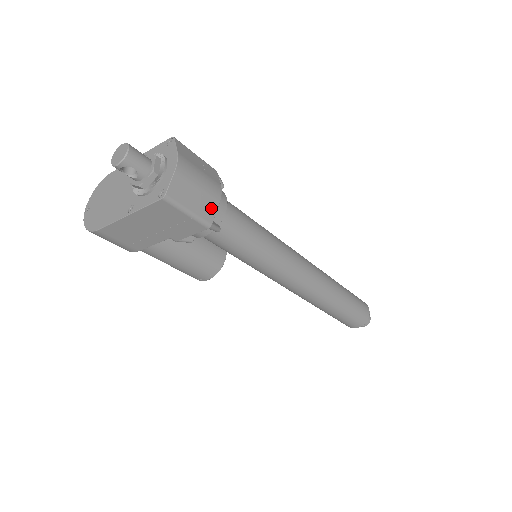
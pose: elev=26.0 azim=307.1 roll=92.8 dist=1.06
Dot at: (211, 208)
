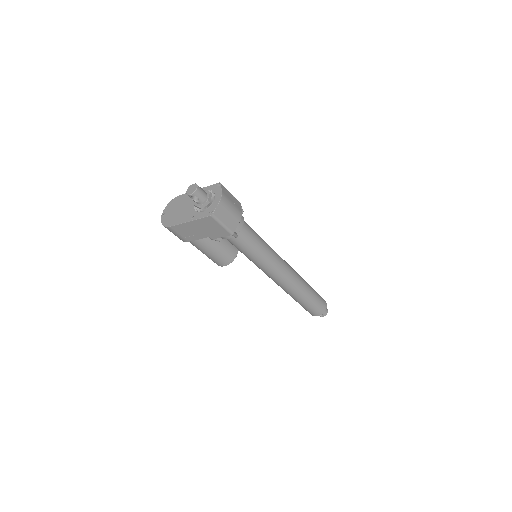
Dot at: (235, 224)
